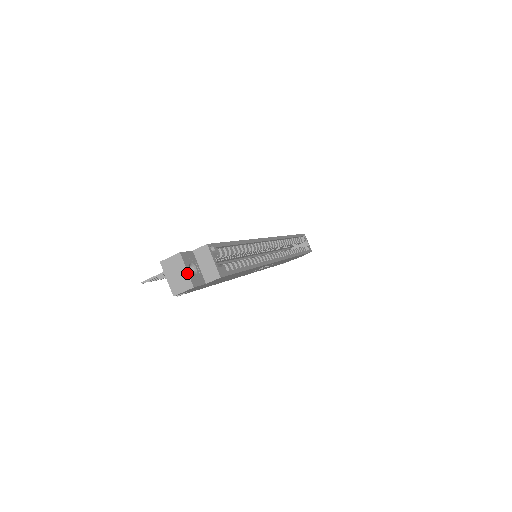
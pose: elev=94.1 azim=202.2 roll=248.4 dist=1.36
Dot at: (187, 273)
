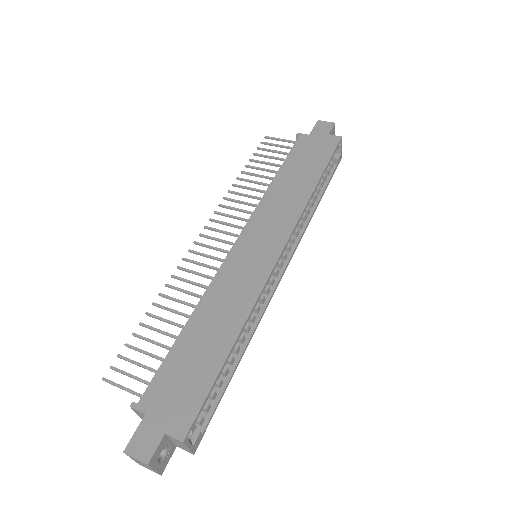
Dot at: (155, 471)
